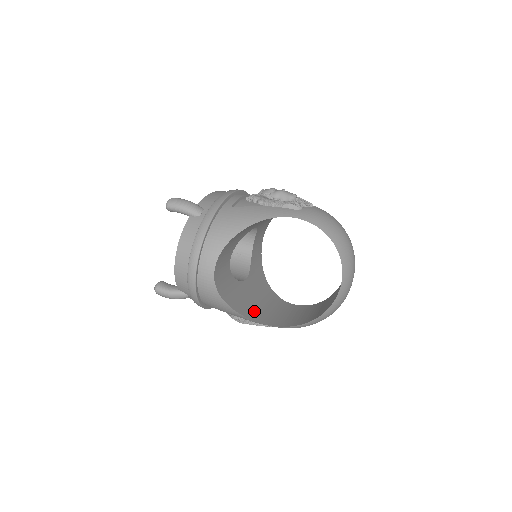
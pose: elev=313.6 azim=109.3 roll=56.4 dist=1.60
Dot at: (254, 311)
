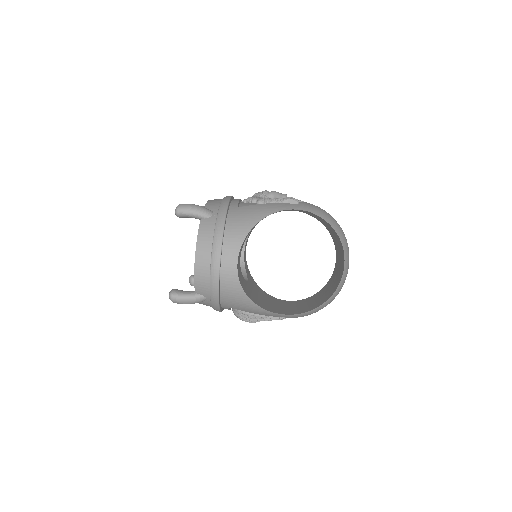
Dot at: (266, 305)
